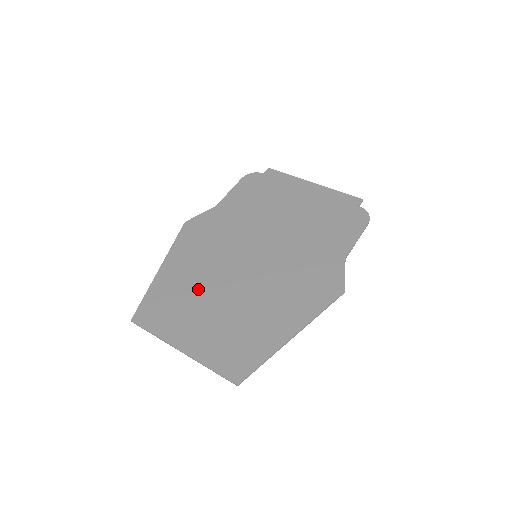
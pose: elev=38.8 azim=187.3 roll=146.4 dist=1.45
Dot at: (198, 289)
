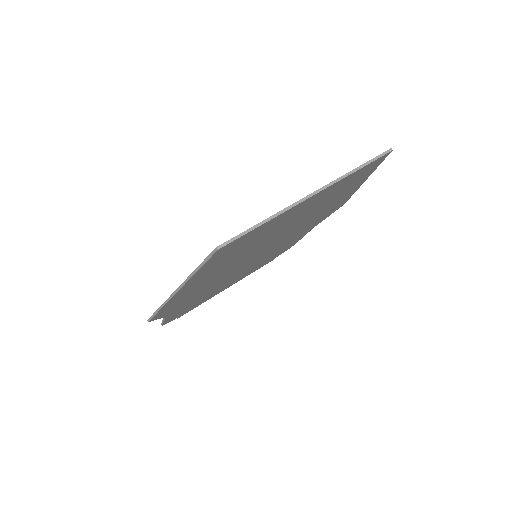
Dot at: occluded
